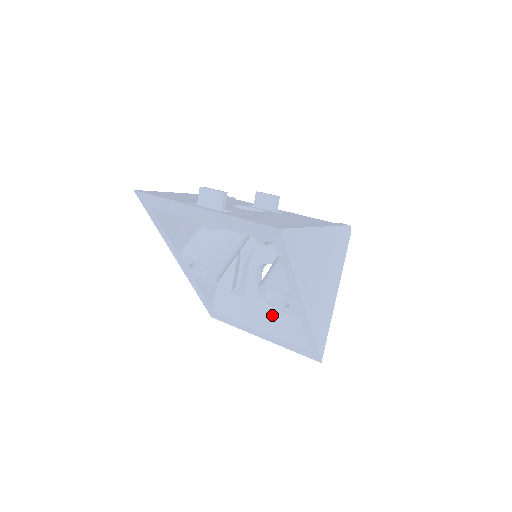
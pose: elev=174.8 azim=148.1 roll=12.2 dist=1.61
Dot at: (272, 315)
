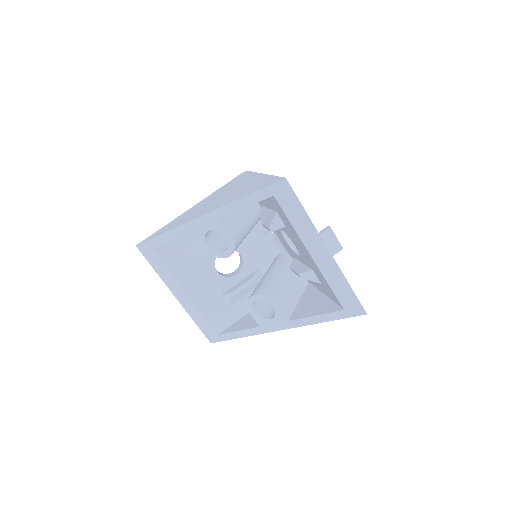
Dot at: (209, 291)
